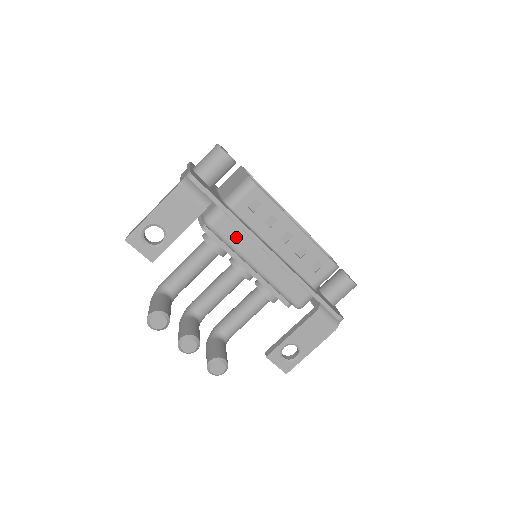
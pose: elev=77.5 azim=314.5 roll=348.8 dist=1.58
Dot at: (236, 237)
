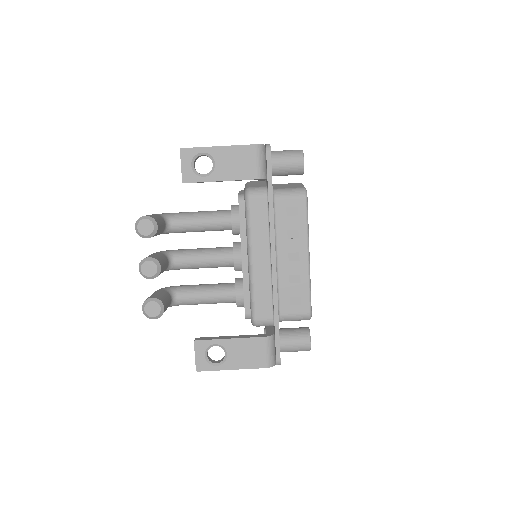
Dot at: (259, 221)
